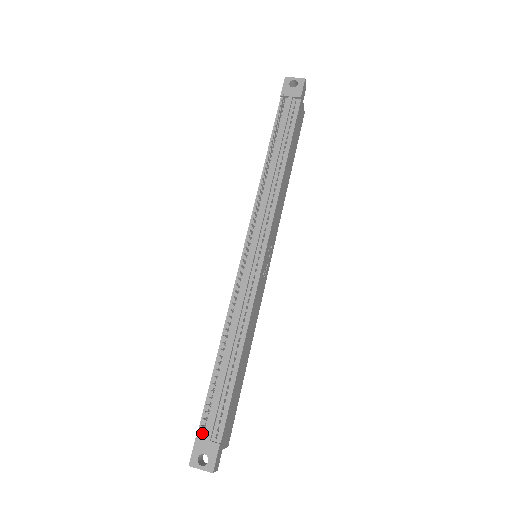
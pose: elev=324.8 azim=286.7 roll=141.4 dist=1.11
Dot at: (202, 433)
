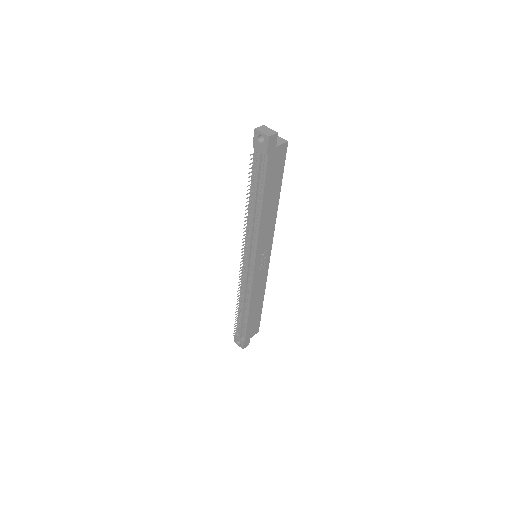
Dot at: (236, 334)
